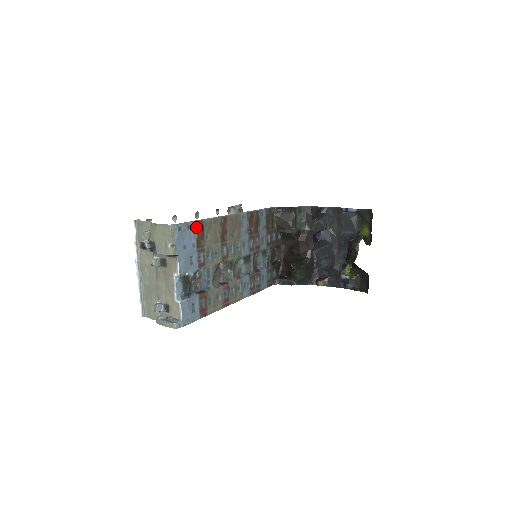
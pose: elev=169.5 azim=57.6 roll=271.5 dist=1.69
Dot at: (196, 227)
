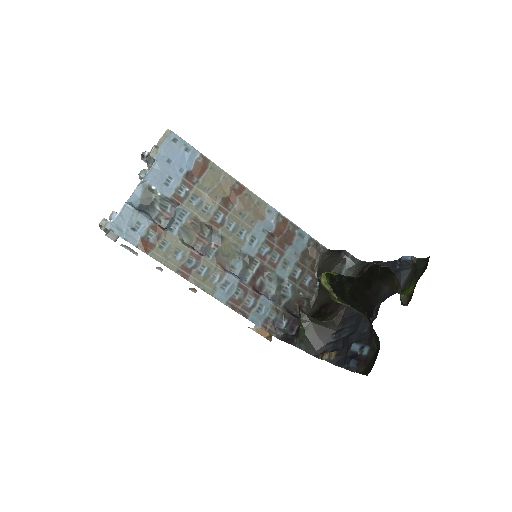
Dot at: (197, 160)
